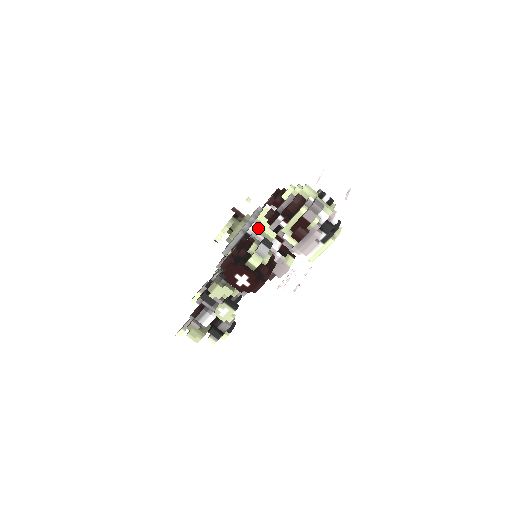
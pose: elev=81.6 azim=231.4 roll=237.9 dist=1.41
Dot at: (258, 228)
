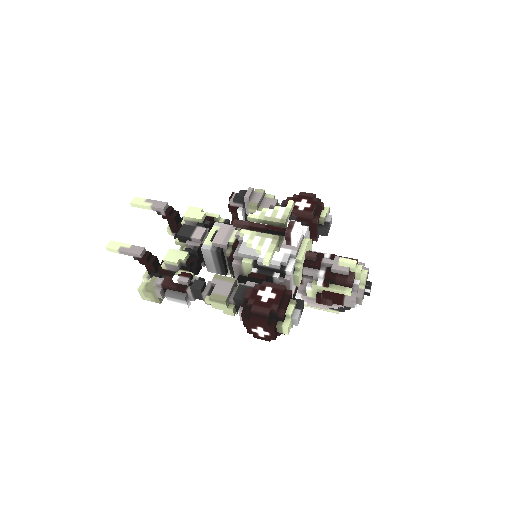
Dot at: (295, 268)
